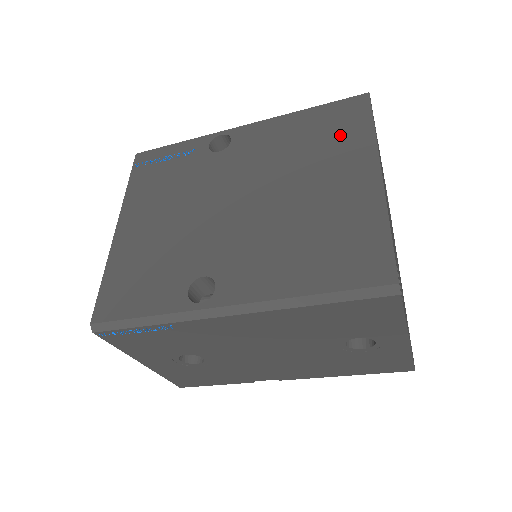
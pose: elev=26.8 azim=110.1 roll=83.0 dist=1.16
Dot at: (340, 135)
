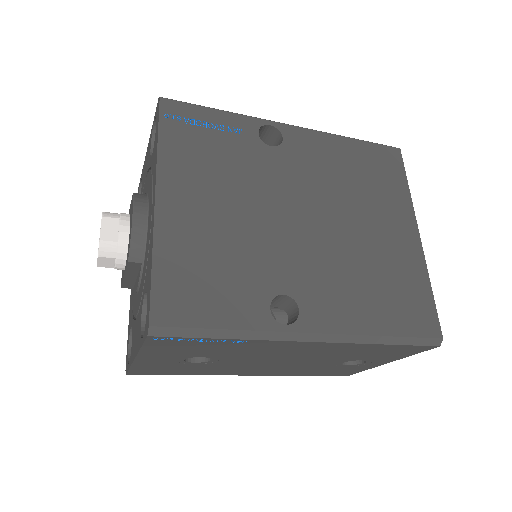
Dot at: (384, 182)
